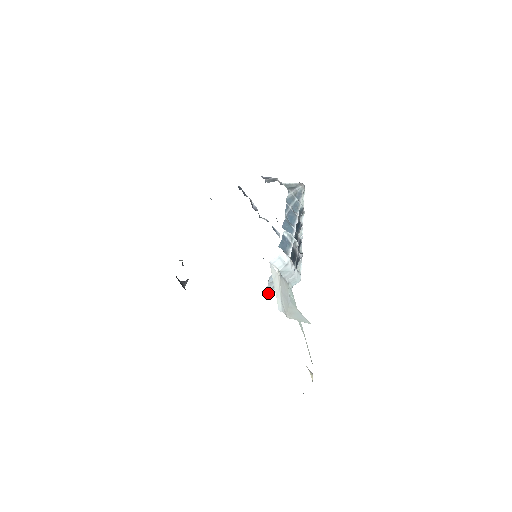
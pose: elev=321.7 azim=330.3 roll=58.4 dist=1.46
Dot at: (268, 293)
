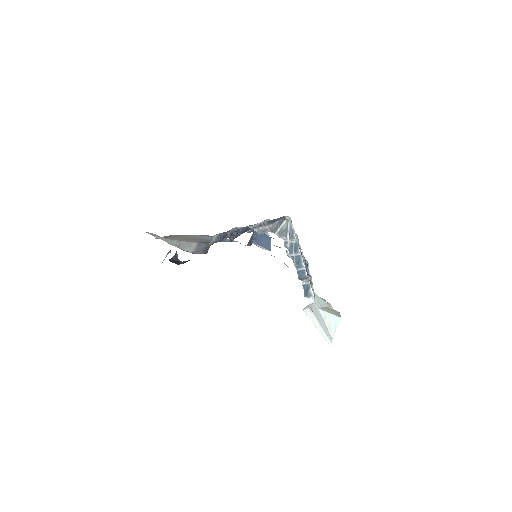
Dot at: occluded
